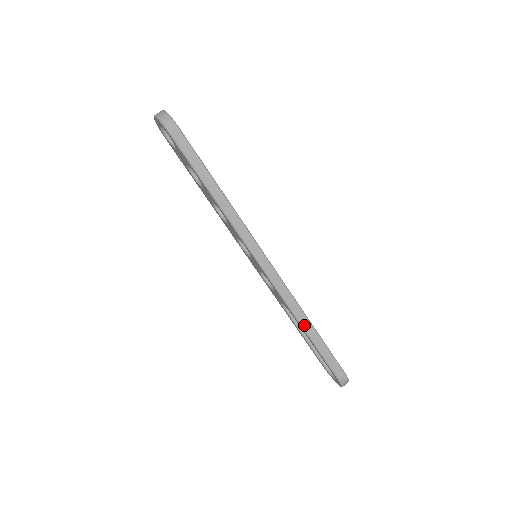
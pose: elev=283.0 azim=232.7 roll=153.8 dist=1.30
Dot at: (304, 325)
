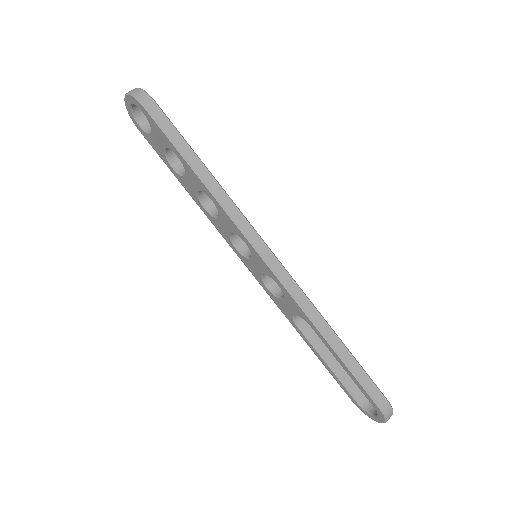
Dot at: (327, 335)
